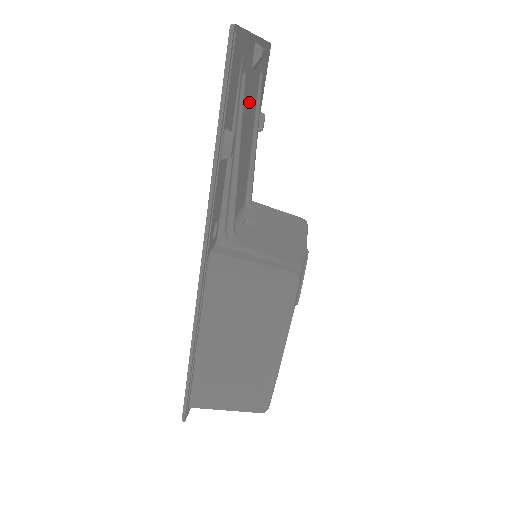
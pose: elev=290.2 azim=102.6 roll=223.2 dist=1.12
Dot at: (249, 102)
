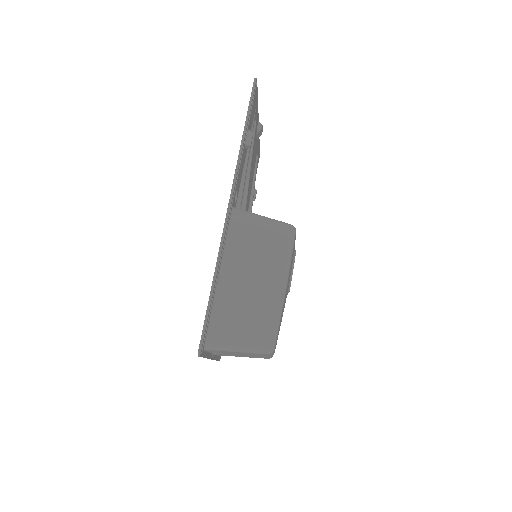
Dot at: (253, 153)
